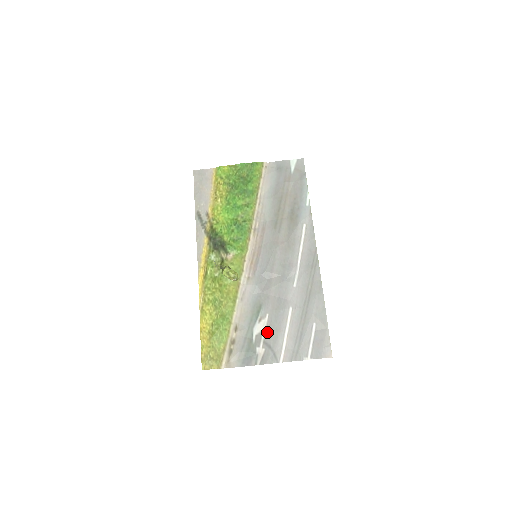
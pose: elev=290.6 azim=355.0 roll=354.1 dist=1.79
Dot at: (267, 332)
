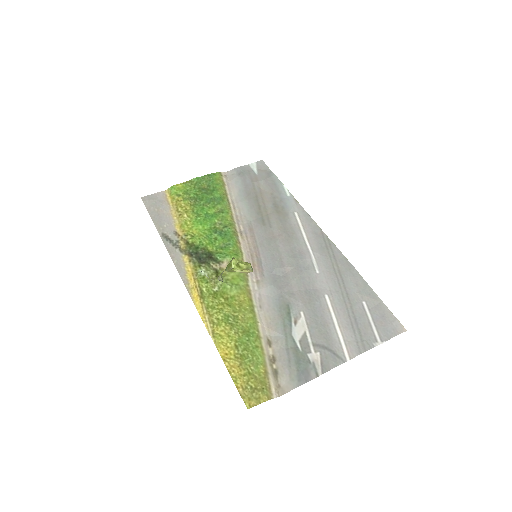
Dot at: (312, 332)
